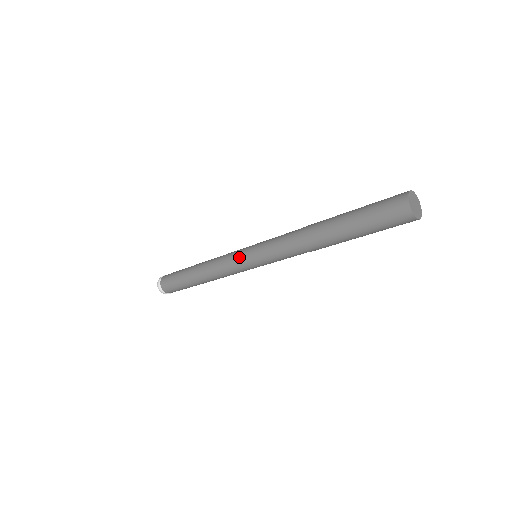
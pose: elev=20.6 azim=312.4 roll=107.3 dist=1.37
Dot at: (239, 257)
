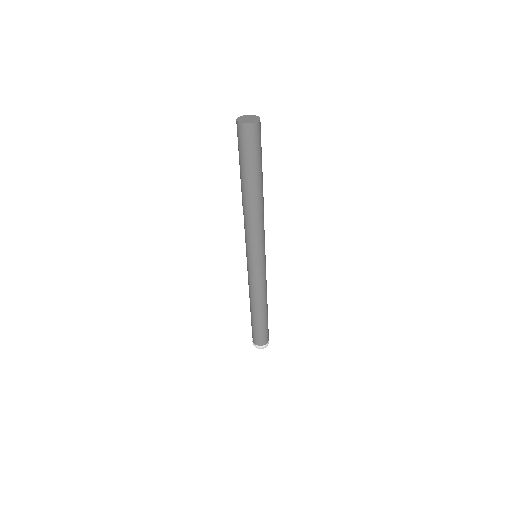
Dot at: occluded
